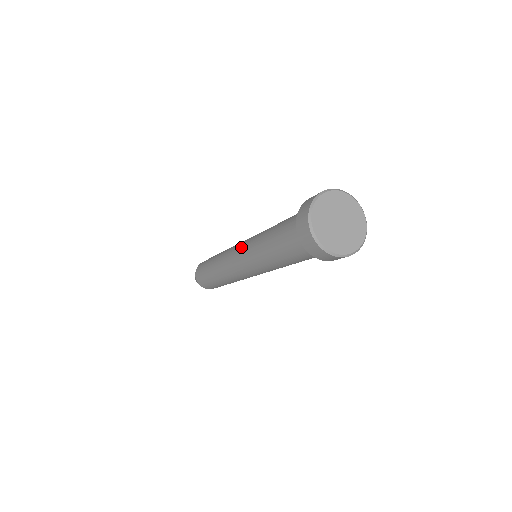
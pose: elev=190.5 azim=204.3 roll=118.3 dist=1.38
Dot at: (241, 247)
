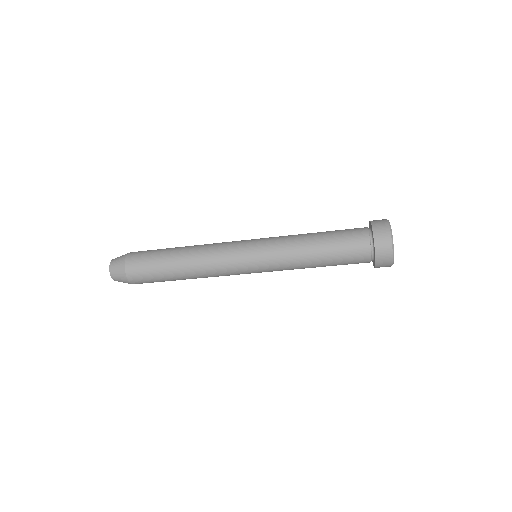
Dot at: (257, 240)
